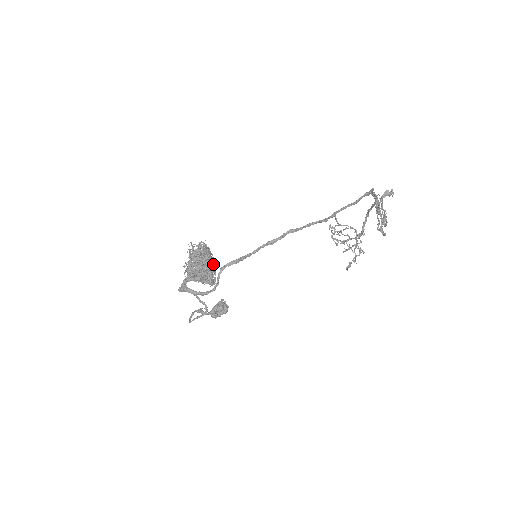
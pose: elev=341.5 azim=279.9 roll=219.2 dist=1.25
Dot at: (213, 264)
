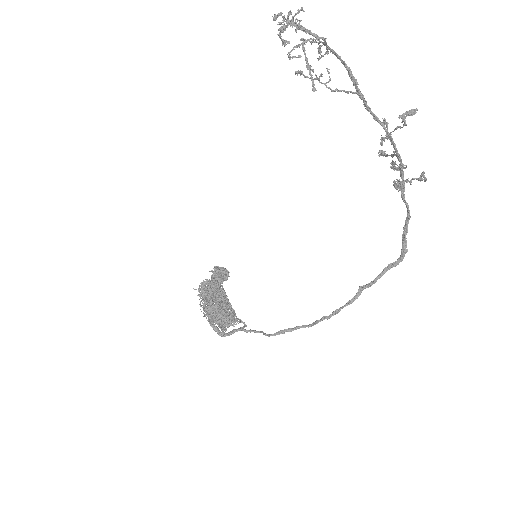
Dot at: (222, 292)
